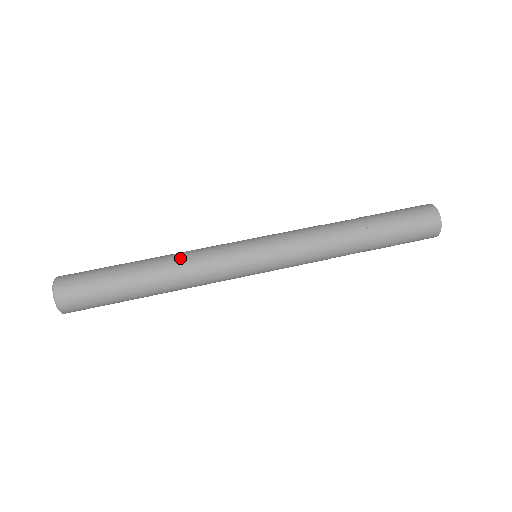
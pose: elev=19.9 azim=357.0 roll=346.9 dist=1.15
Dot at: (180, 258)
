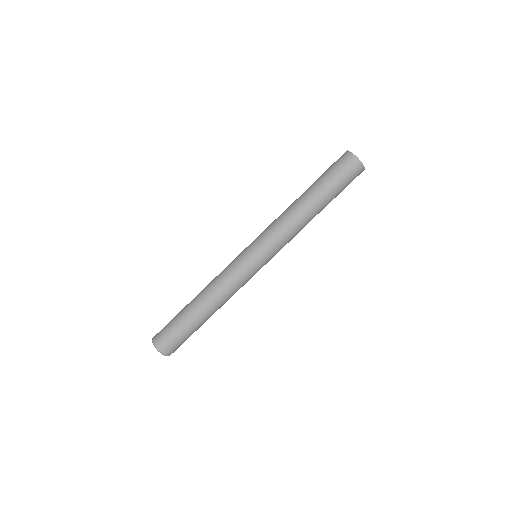
Dot at: occluded
